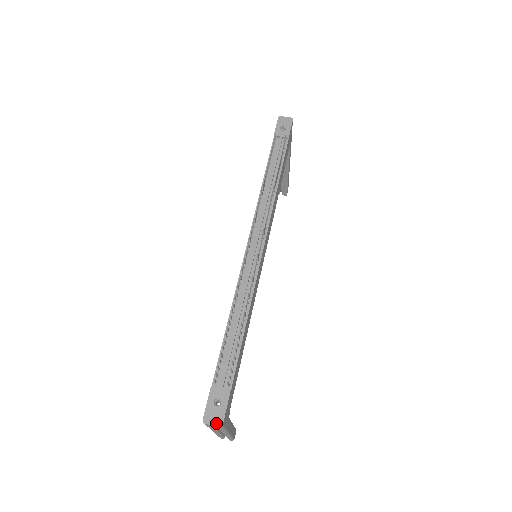
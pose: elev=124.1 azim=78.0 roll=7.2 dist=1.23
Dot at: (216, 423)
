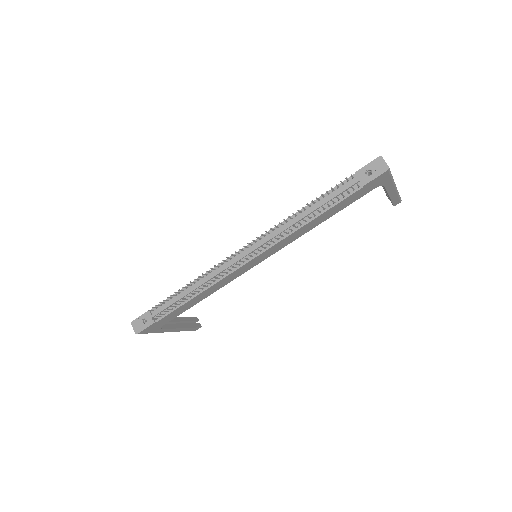
Dot at: (135, 330)
